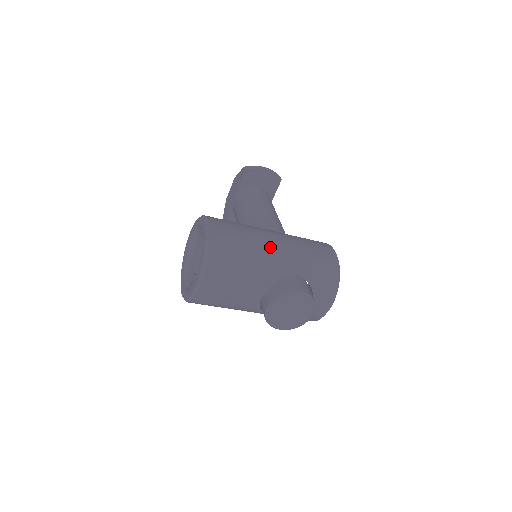
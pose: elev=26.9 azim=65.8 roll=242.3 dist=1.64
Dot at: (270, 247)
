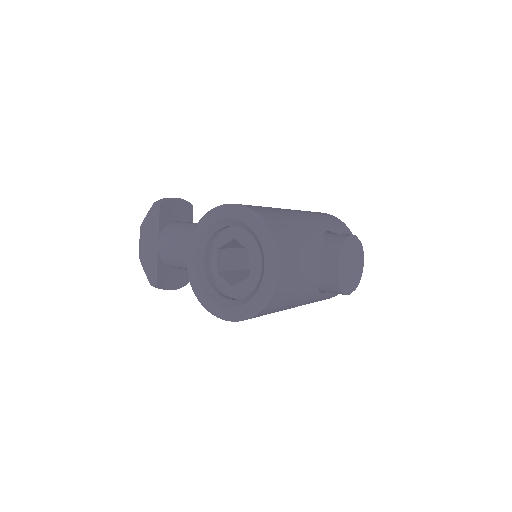
Dot at: (293, 212)
